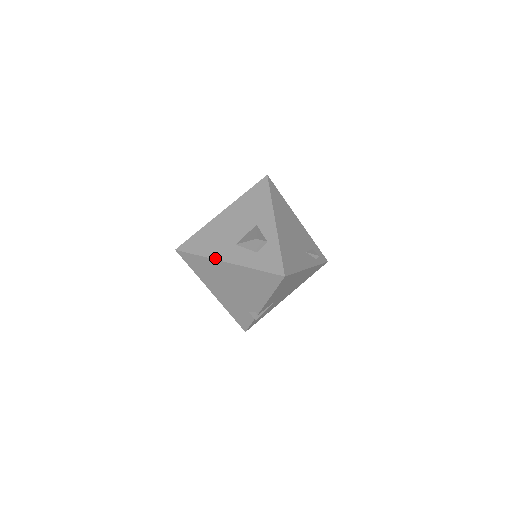
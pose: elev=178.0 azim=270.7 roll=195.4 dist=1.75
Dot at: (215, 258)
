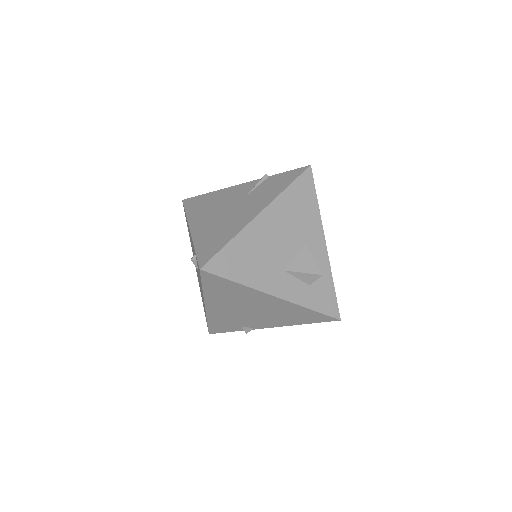
Dot at: (261, 289)
